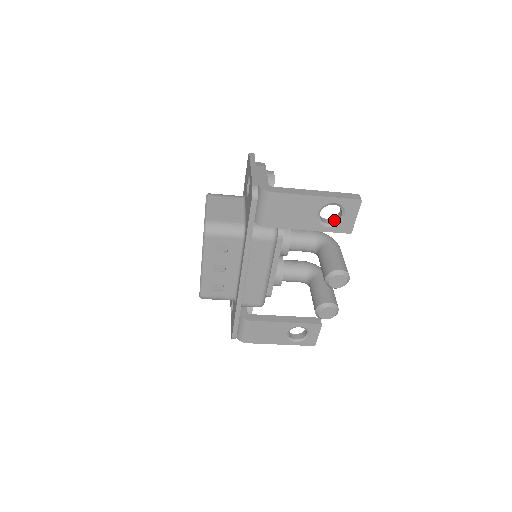
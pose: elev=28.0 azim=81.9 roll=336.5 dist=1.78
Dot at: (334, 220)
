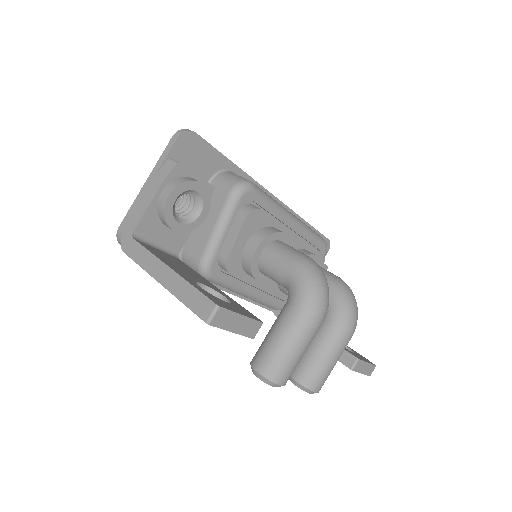
Dot at: occluded
